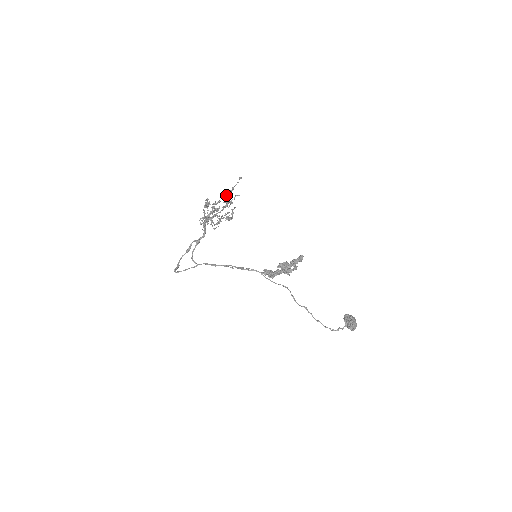
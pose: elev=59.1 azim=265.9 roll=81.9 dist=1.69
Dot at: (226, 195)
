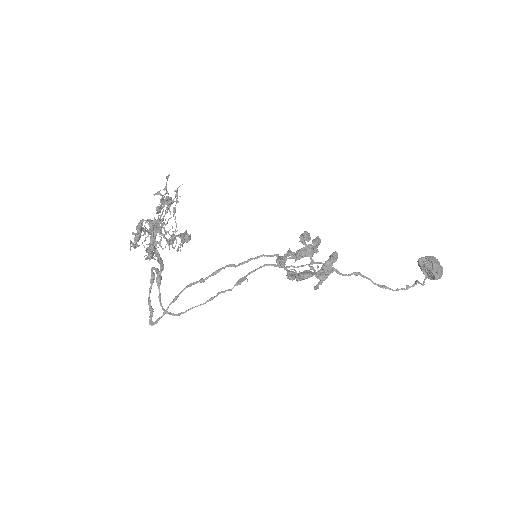
Dot at: (159, 212)
